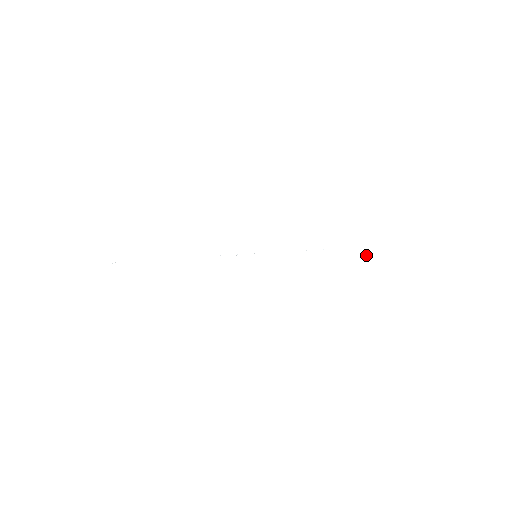
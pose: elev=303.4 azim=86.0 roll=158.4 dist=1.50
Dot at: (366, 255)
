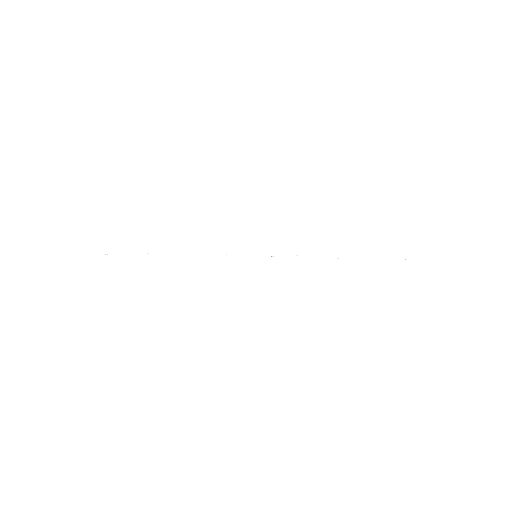
Dot at: occluded
